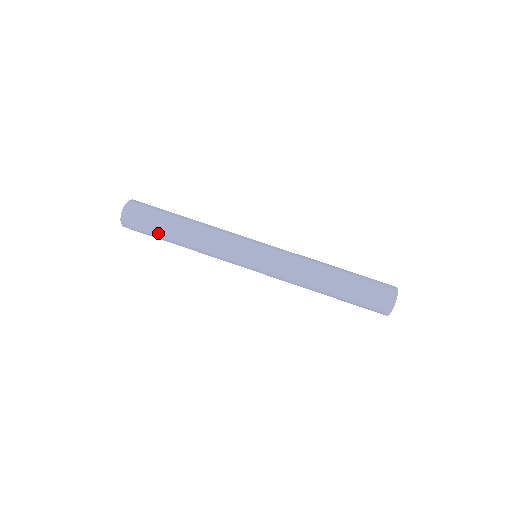
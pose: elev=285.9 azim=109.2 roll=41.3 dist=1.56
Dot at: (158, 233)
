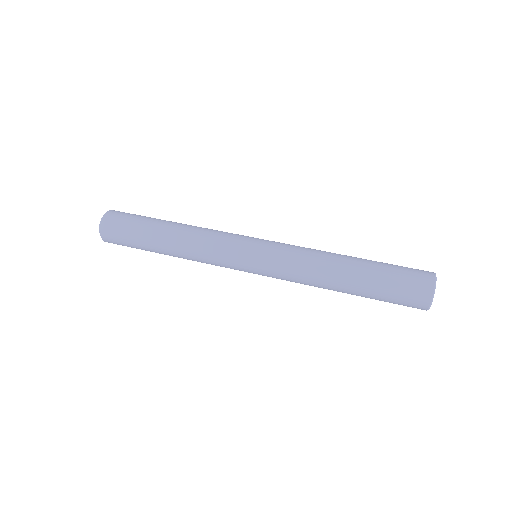
Dot at: (143, 226)
